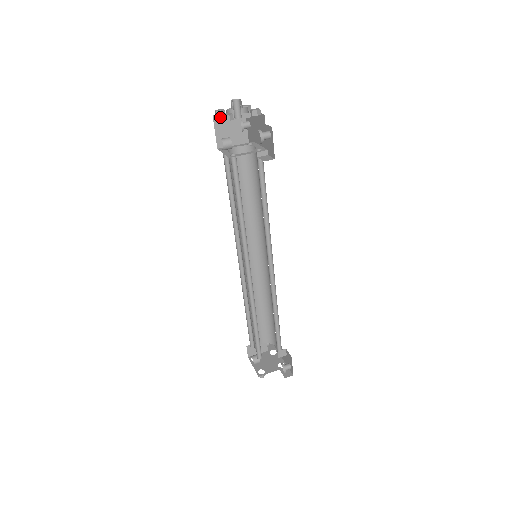
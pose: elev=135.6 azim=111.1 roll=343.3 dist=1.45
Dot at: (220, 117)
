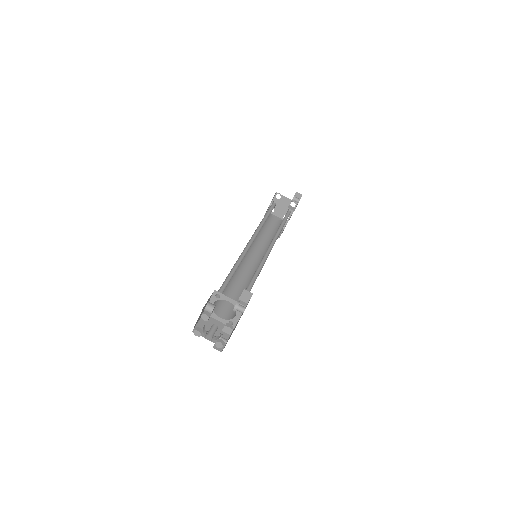
Dot at: occluded
